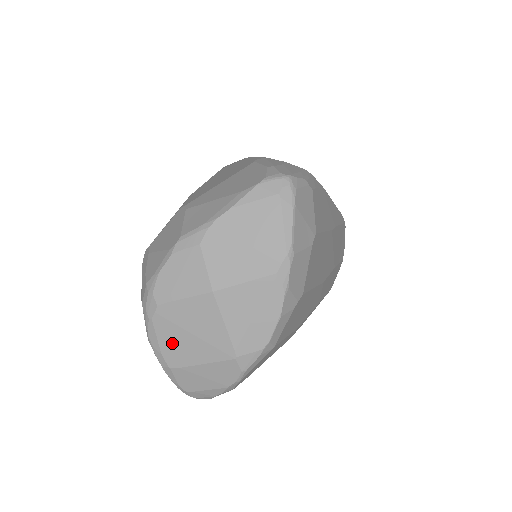
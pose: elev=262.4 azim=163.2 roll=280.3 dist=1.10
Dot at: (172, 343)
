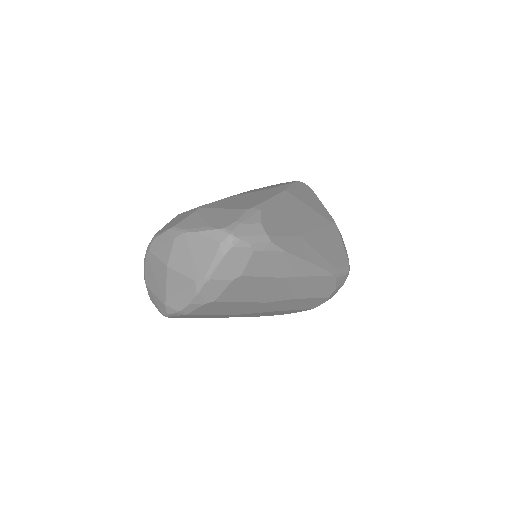
Dot at: (149, 273)
